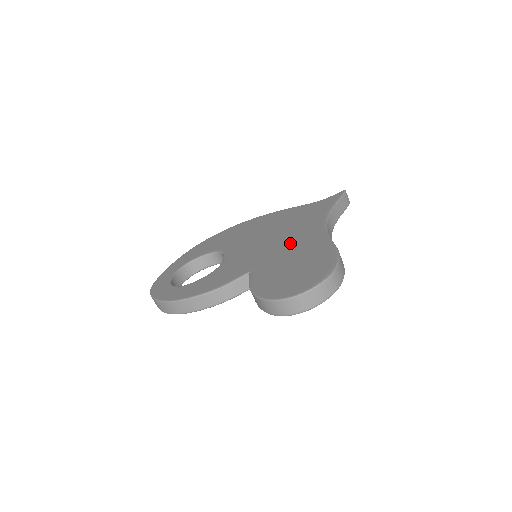
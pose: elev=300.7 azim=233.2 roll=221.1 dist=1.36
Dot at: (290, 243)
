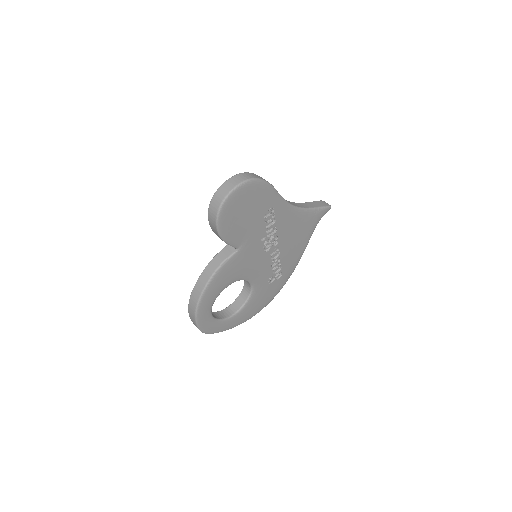
Dot at: occluded
